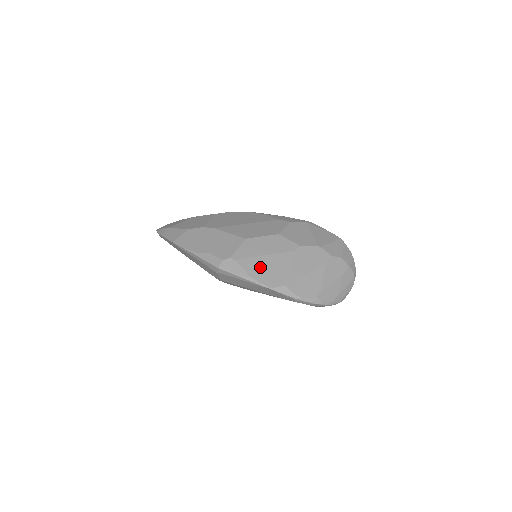
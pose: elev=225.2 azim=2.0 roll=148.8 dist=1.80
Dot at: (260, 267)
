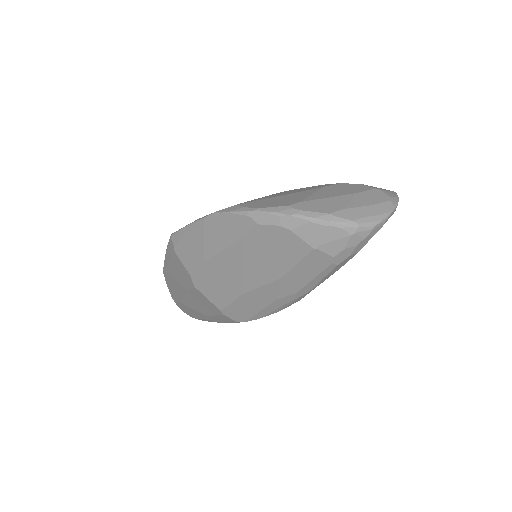
Dot at: occluded
